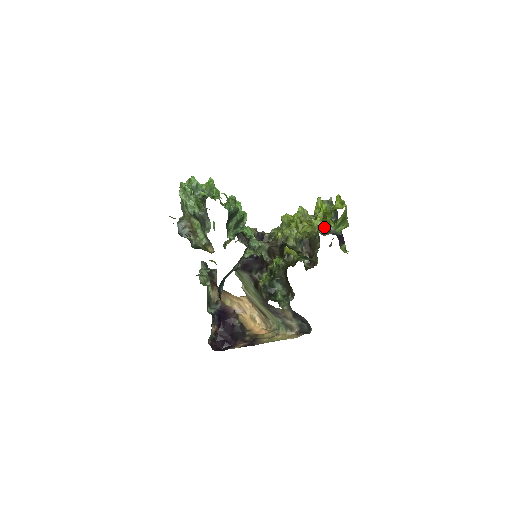
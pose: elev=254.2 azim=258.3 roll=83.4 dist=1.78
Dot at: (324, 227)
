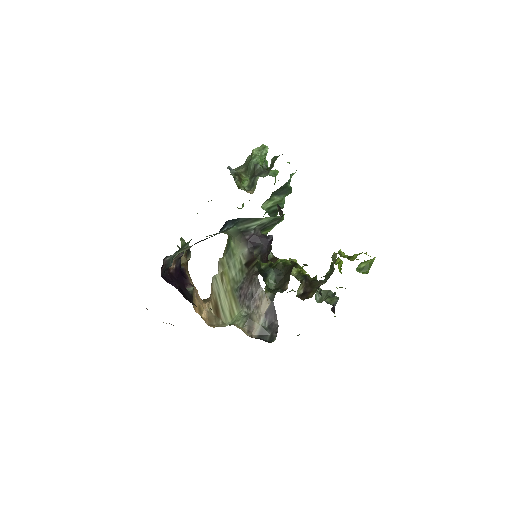
Dot at: (349, 258)
